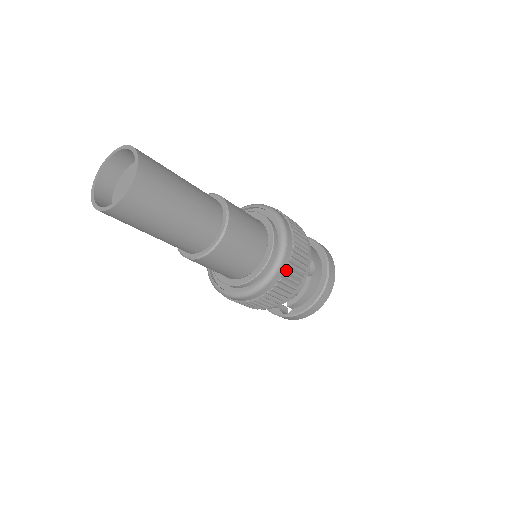
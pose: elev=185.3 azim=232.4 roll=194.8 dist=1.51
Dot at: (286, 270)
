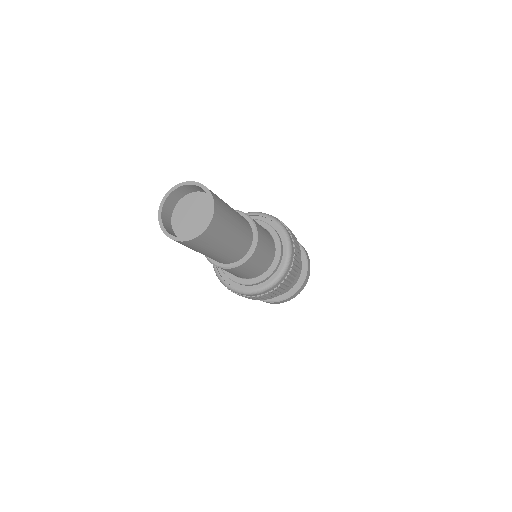
Dot at: (275, 289)
